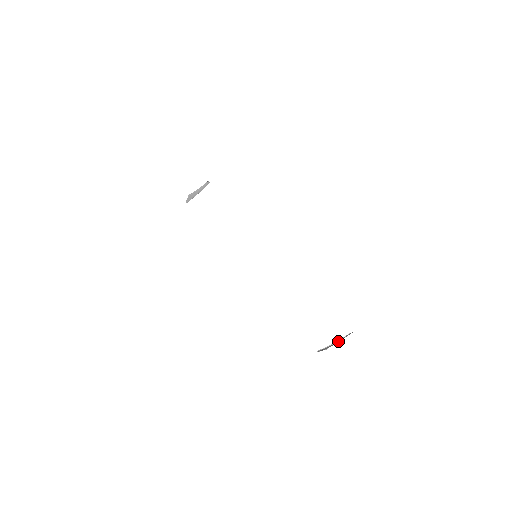
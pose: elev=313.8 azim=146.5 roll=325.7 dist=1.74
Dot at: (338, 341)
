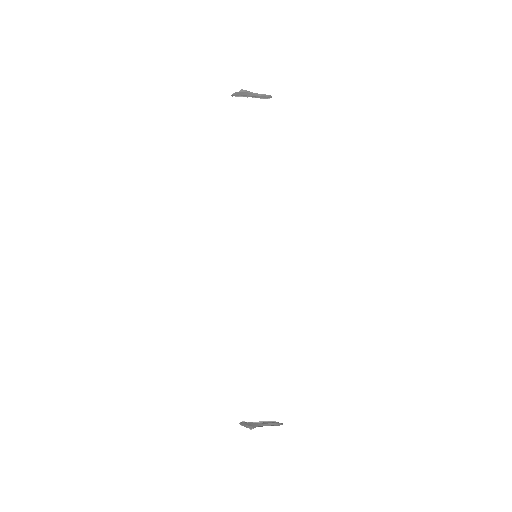
Dot at: (263, 424)
